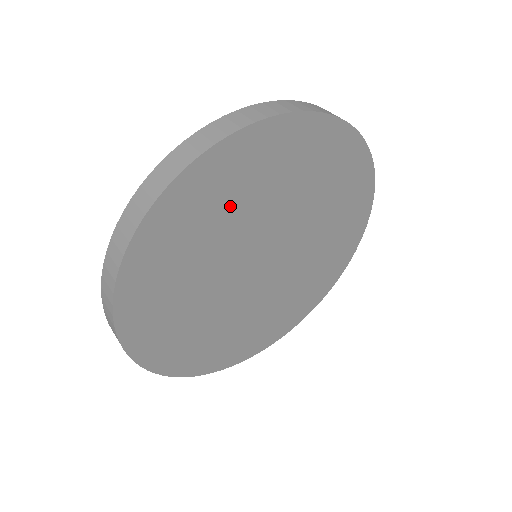
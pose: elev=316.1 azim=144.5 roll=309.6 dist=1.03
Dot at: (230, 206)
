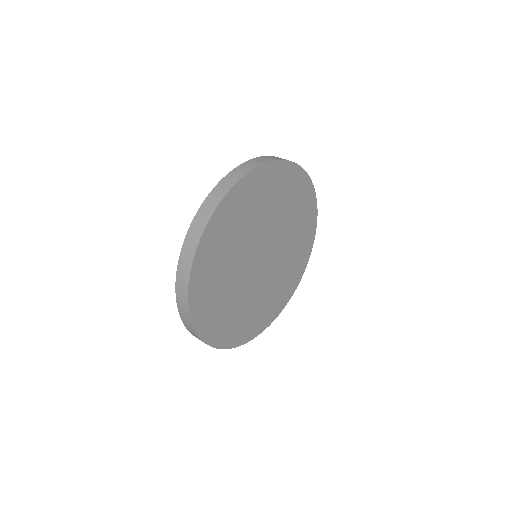
Dot at: (232, 238)
